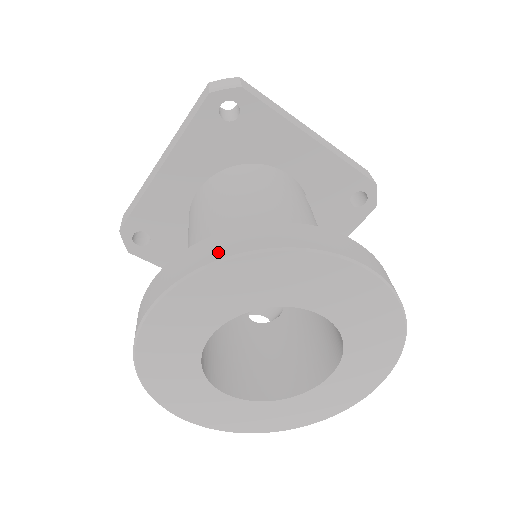
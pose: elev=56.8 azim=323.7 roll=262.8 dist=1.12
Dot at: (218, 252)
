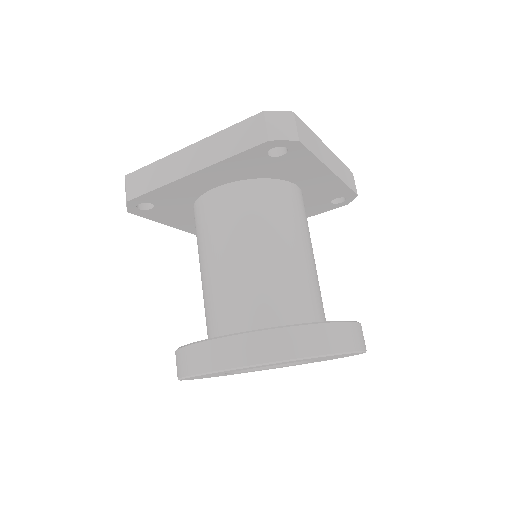
Dot at: (280, 352)
